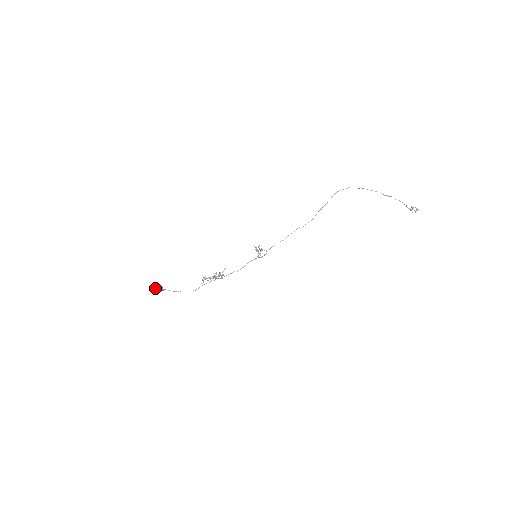
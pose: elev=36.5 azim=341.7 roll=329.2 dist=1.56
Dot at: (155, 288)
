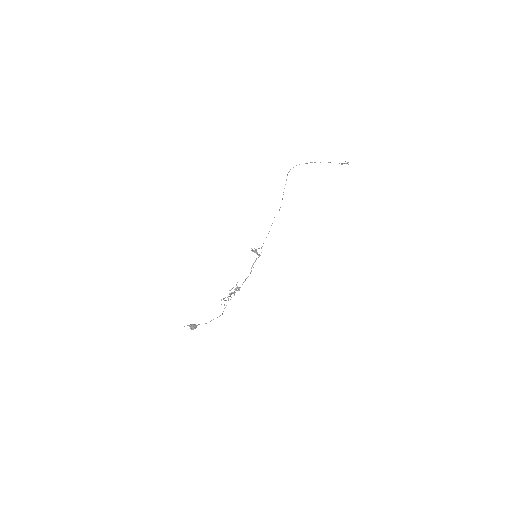
Dot at: (190, 326)
